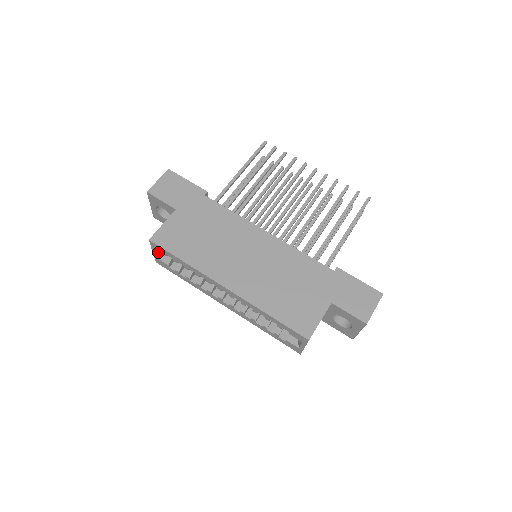
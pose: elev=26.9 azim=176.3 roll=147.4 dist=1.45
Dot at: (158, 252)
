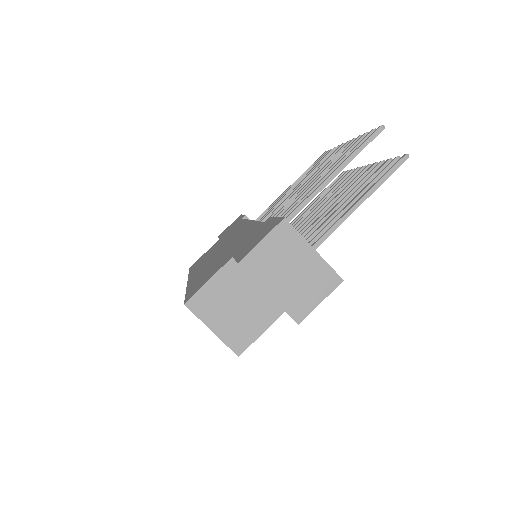
Dot at: occluded
